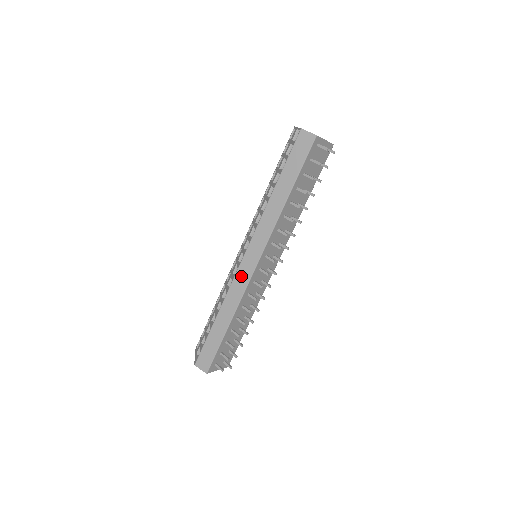
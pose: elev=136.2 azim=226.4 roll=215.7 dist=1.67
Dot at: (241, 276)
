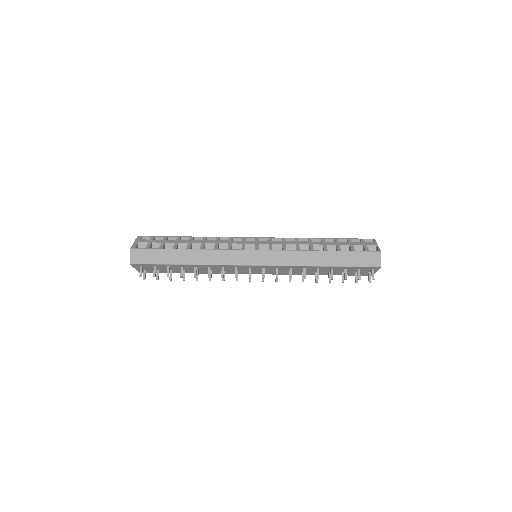
Dot at: (237, 256)
